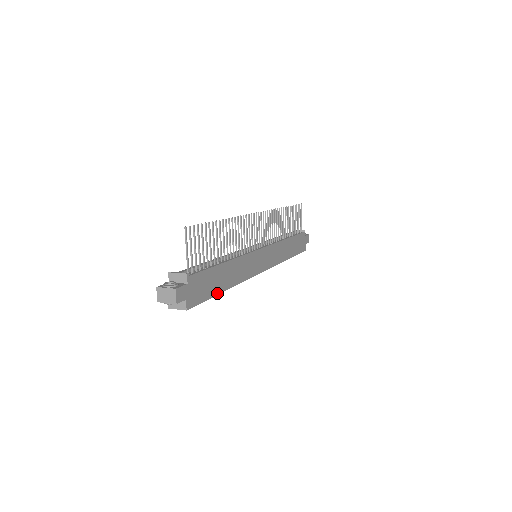
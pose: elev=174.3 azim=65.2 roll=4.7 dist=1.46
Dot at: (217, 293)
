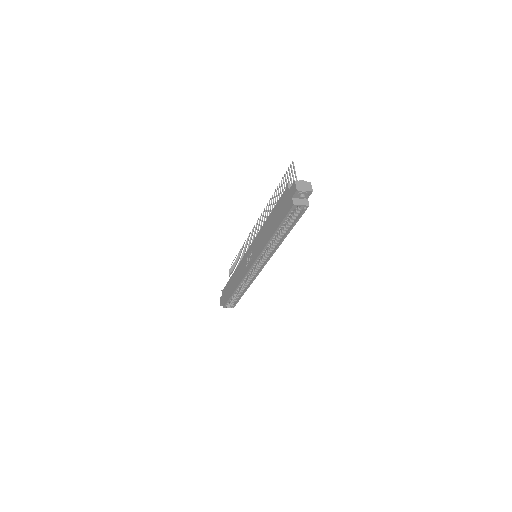
Dot at: (291, 228)
